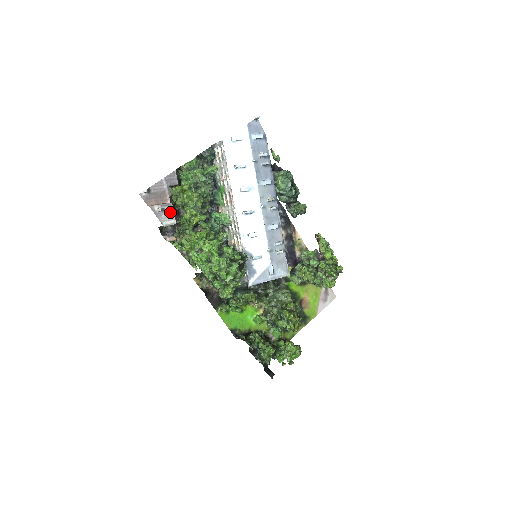
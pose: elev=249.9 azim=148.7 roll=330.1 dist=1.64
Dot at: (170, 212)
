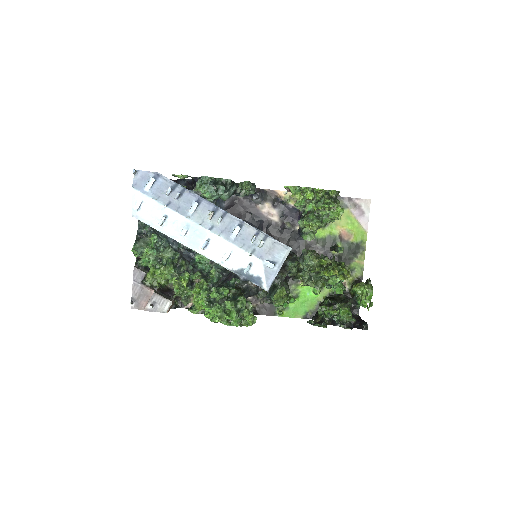
Dot at: (160, 299)
